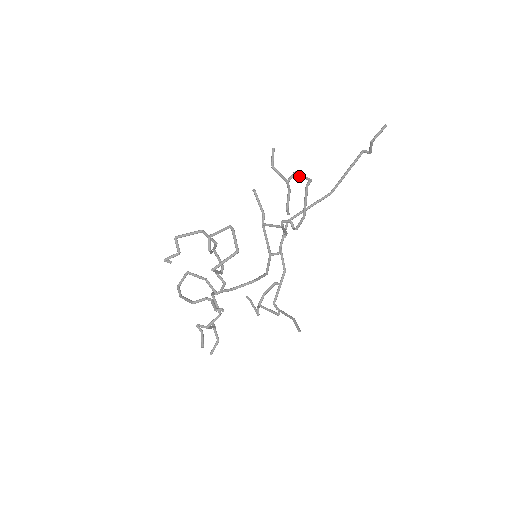
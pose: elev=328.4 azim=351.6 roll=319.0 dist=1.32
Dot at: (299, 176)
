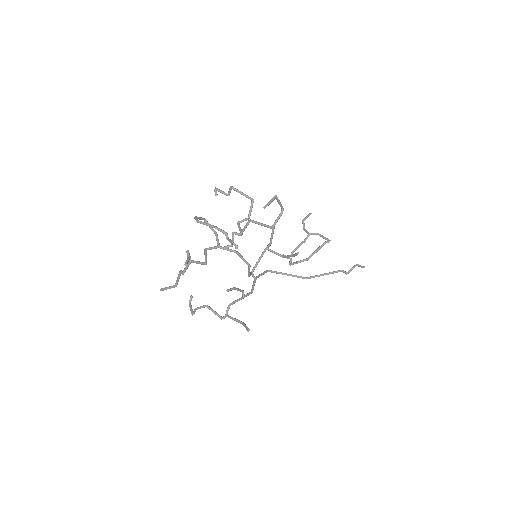
Dot at: (321, 236)
